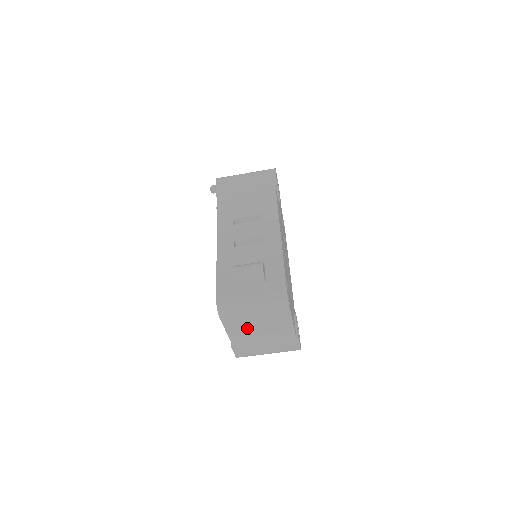
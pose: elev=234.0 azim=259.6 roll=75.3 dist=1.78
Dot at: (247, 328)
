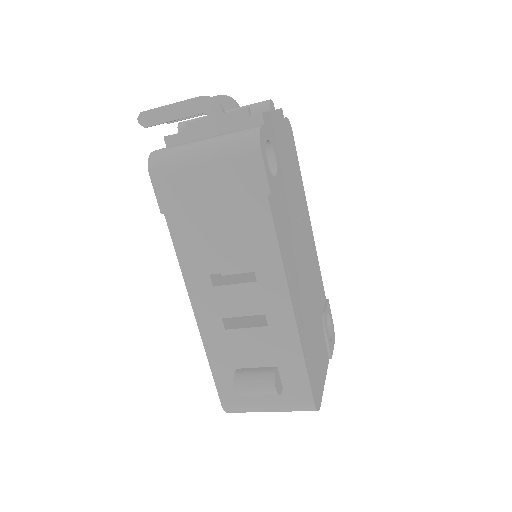
Dot at: occluded
